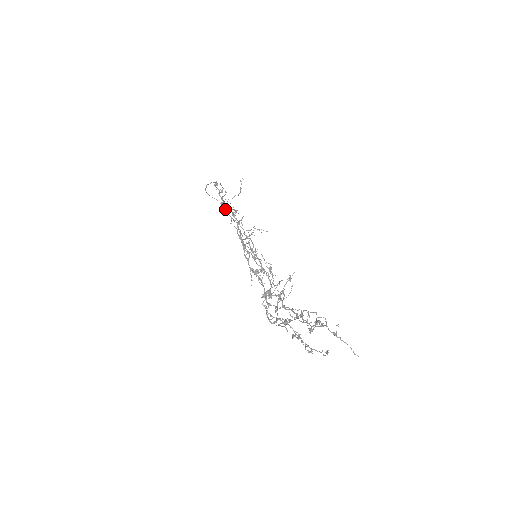
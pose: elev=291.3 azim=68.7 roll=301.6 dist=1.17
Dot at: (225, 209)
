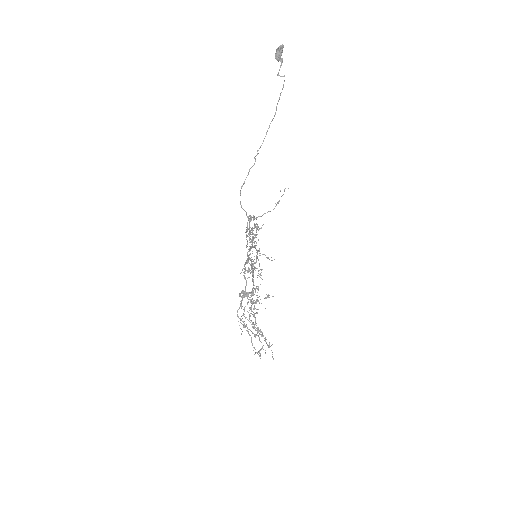
Dot at: (248, 229)
